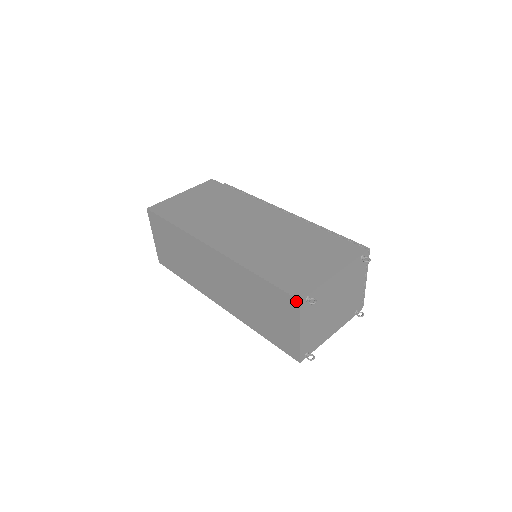
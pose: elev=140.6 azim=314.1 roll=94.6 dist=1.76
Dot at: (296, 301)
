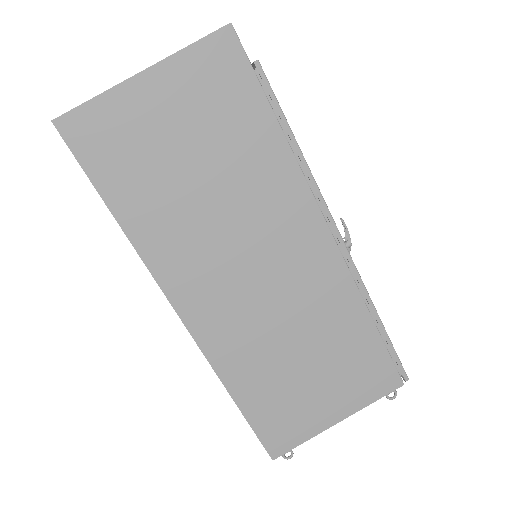
Dot at: (268, 453)
